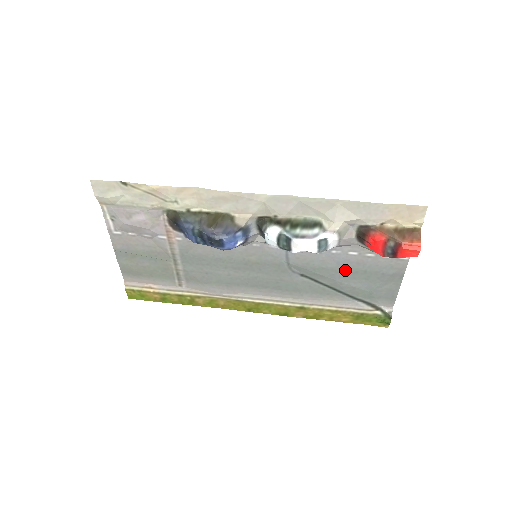
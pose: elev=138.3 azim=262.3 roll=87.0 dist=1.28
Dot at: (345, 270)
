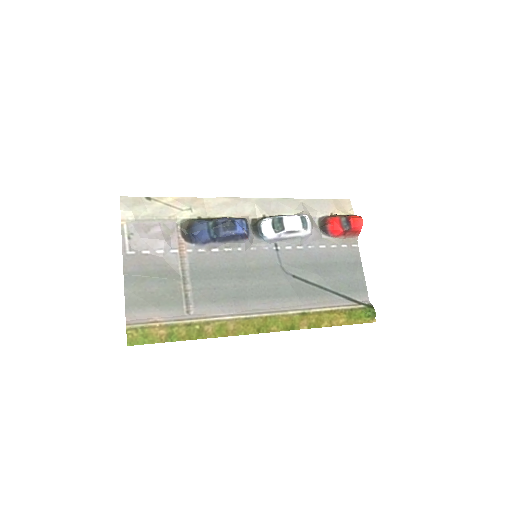
Dot at: (323, 264)
